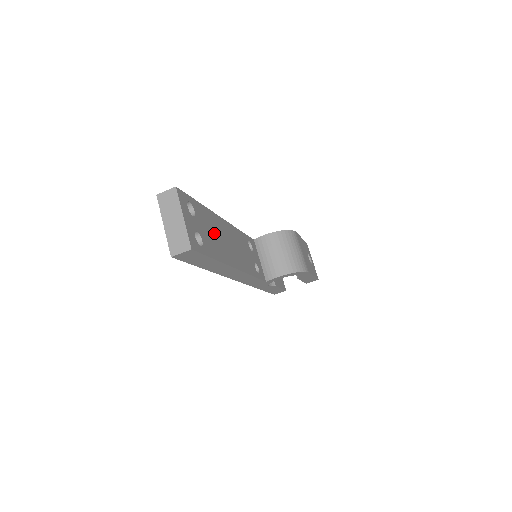
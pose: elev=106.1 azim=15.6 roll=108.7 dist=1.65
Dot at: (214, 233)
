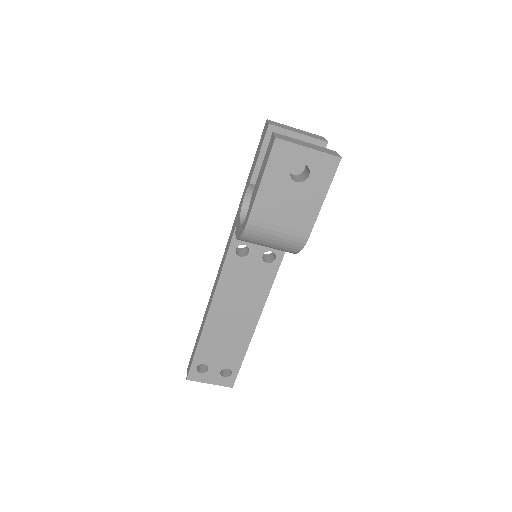
Dot at: (223, 342)
